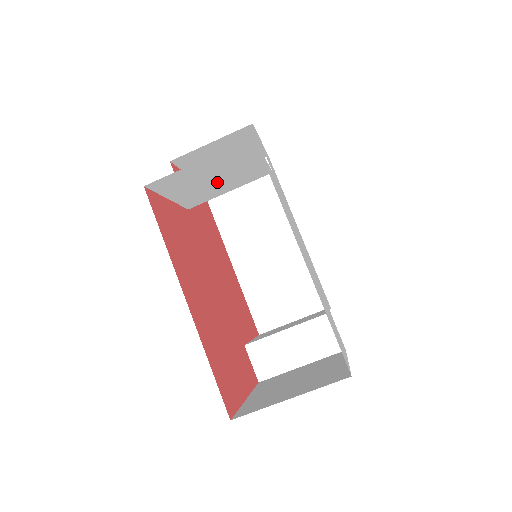
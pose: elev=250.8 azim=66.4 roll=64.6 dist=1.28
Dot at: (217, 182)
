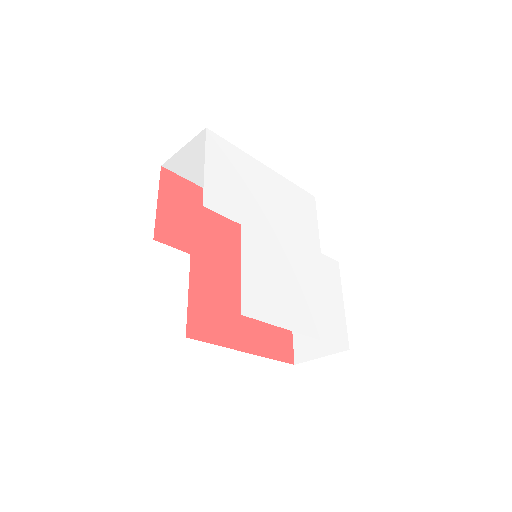
Dot at: occluded
